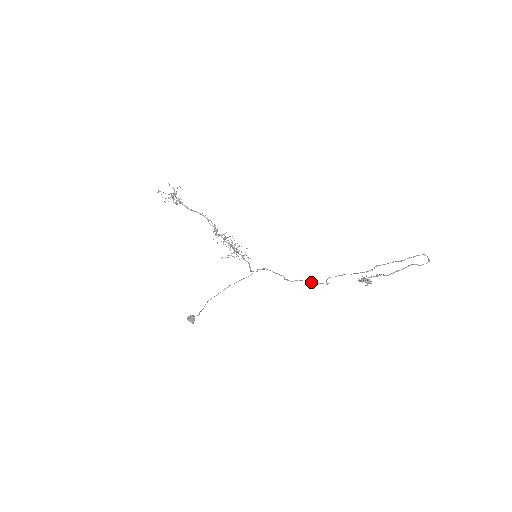
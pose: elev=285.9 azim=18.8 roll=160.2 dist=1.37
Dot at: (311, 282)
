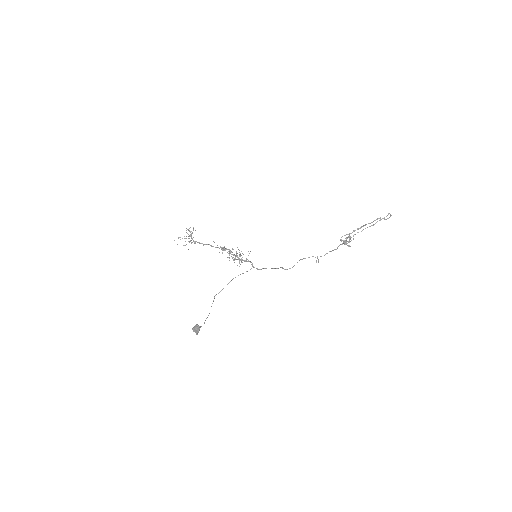
Dot at: (303, 258)
